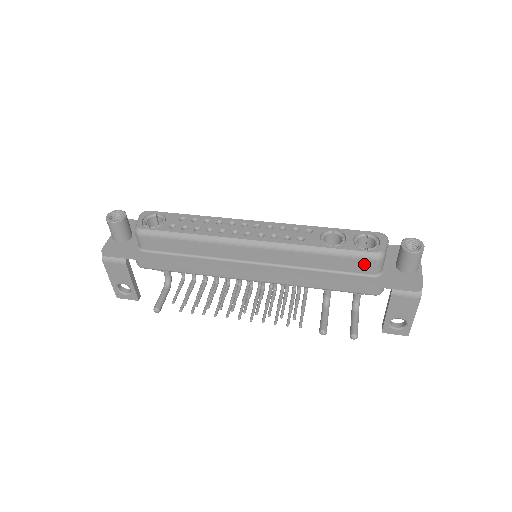
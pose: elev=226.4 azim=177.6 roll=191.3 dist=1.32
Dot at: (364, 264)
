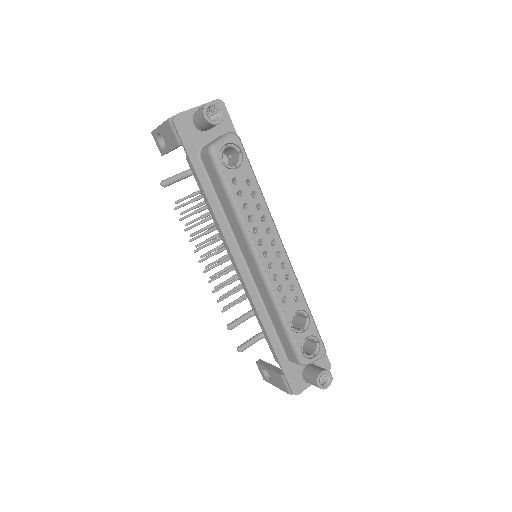
Dot at: (291, 353)
